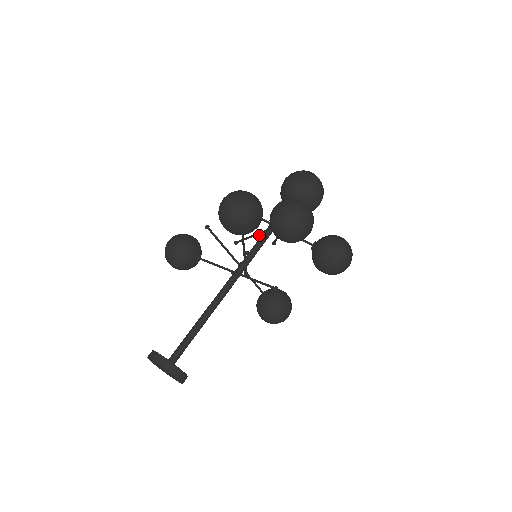
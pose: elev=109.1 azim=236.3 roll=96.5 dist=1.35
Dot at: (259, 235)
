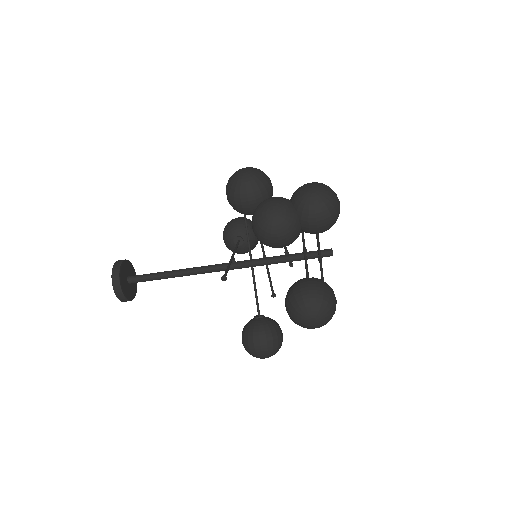
Dot at: (287, 251)
